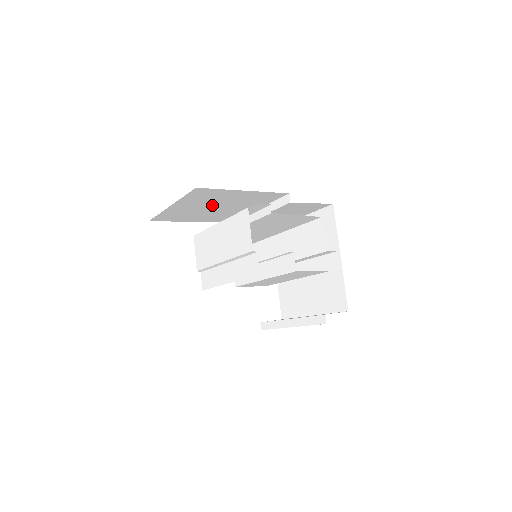
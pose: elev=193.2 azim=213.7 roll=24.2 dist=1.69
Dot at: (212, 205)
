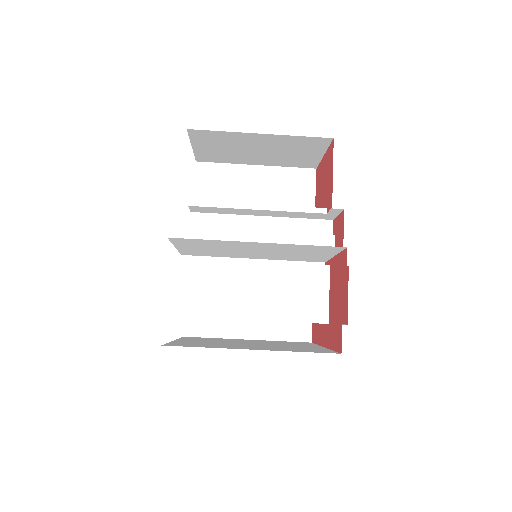
Dot at: occluded
